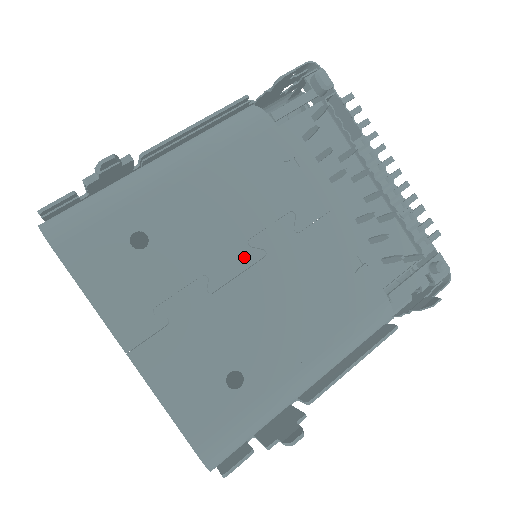
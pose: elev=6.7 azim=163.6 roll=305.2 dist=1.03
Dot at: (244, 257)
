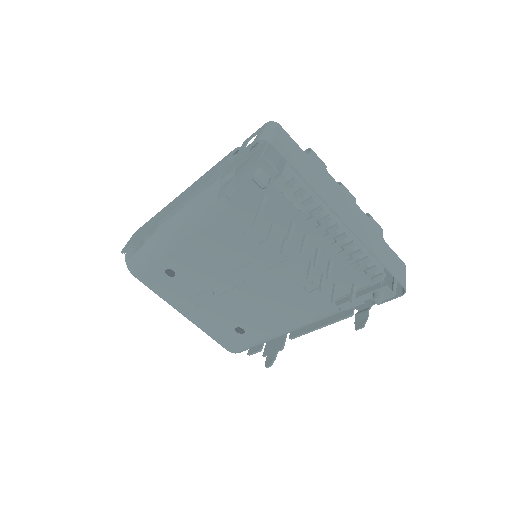
Dot at: (231, 282)
